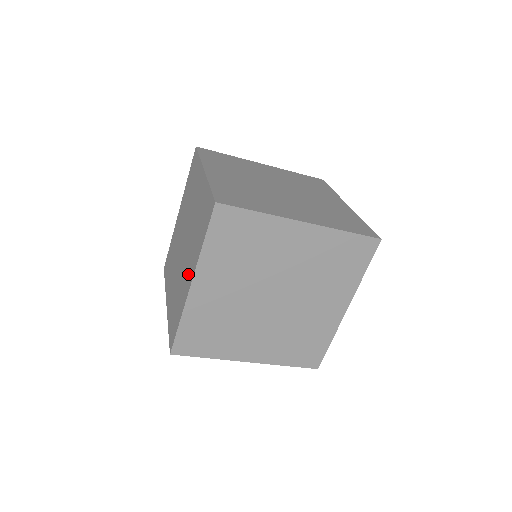
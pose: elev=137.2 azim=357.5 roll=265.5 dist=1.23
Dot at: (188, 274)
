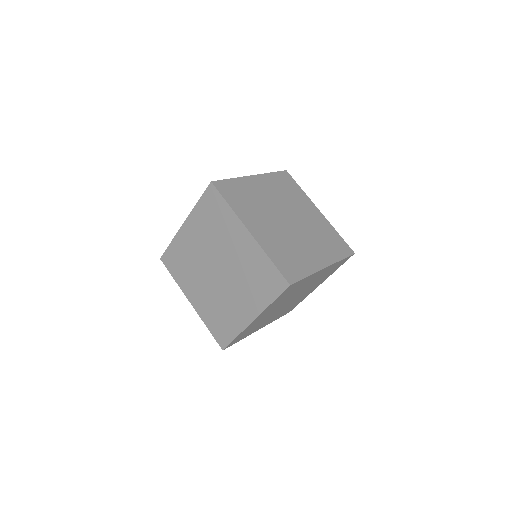
Dot at: occluded
